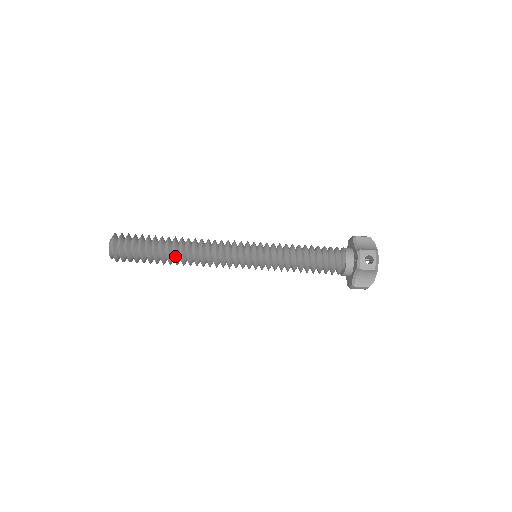
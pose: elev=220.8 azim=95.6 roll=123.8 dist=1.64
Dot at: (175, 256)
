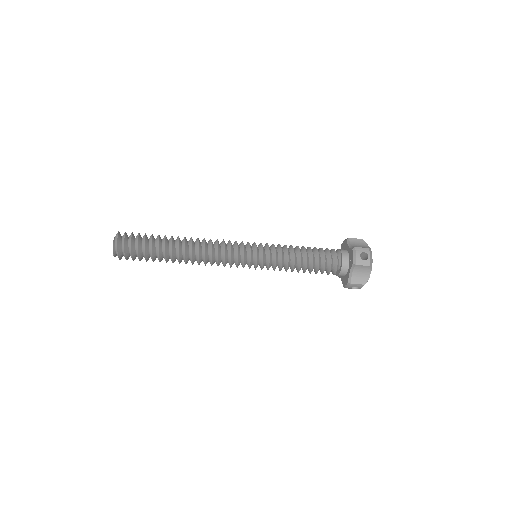
Dot at: (179, 253)
